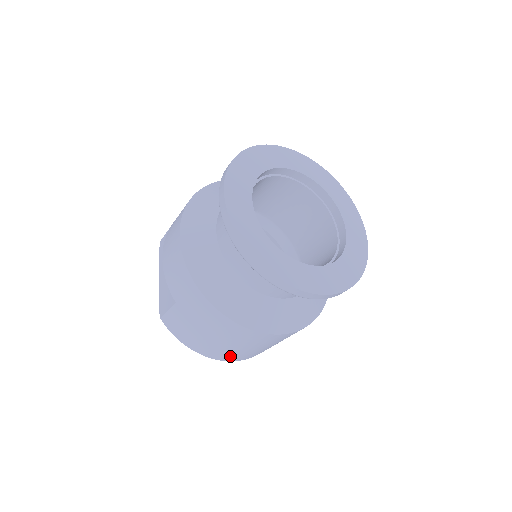
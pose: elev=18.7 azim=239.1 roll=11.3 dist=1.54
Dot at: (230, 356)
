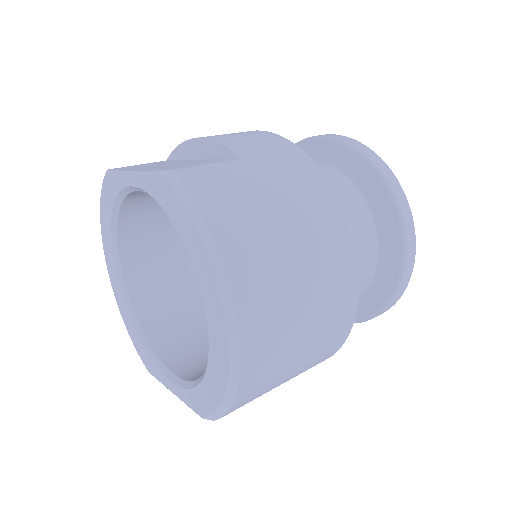
Dot at: (262, 306)
